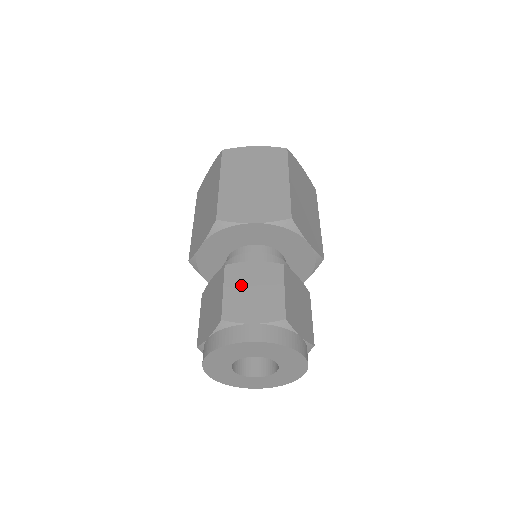
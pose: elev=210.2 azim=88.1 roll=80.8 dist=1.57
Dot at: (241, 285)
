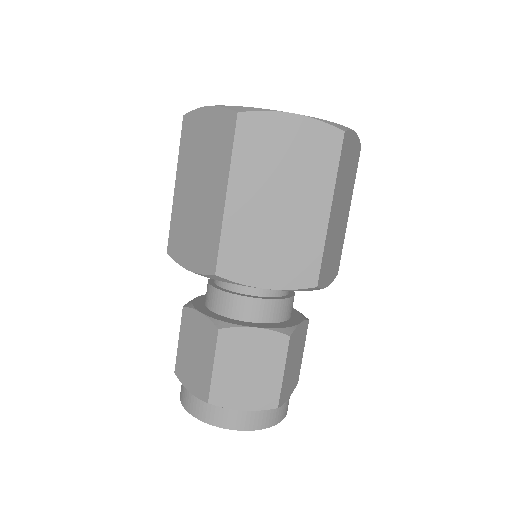
Dot at: (235, 361)
